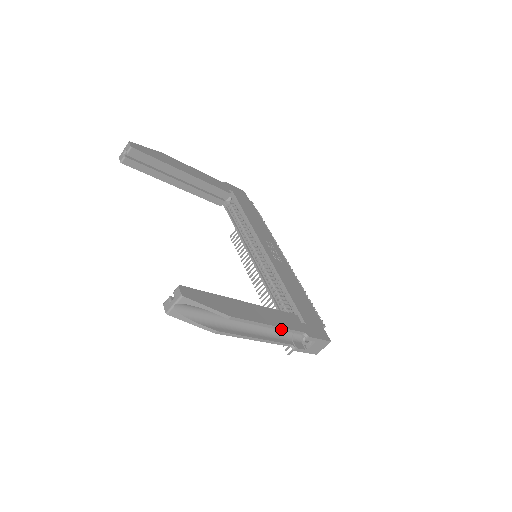
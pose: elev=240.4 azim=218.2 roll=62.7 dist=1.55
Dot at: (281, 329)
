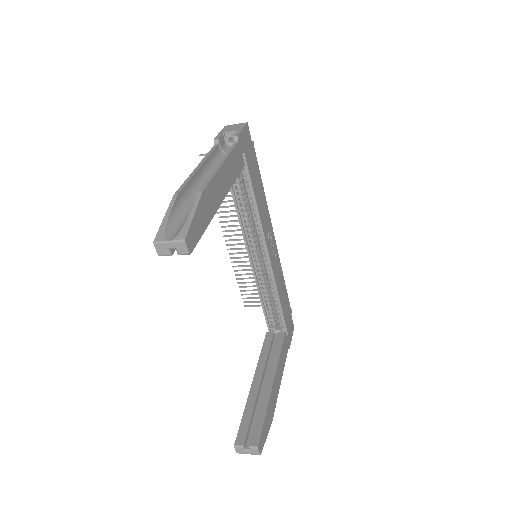
Dot at: (282, 369)
